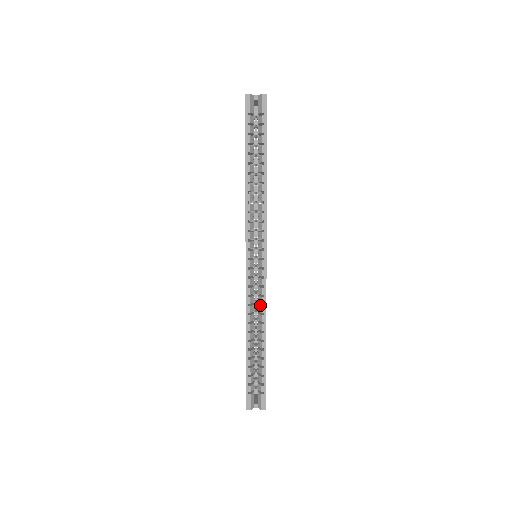
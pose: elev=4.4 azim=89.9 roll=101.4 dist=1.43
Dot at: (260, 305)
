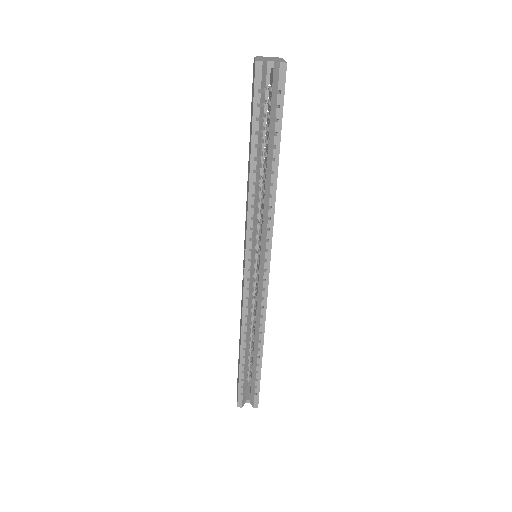
Dot at: (258, 315)
